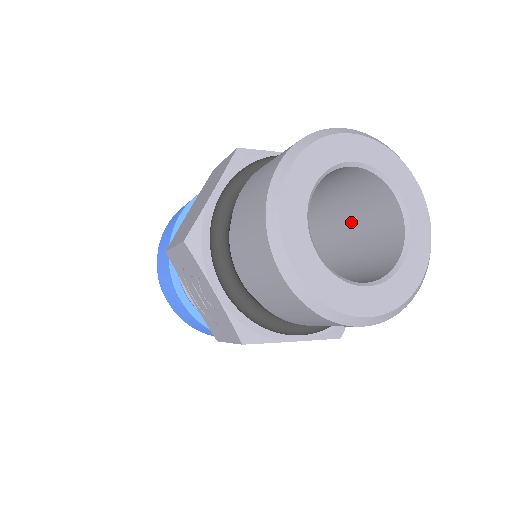
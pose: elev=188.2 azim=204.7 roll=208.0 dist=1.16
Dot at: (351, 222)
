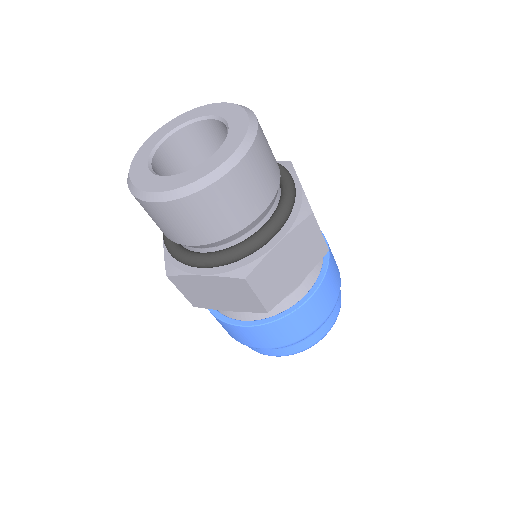
Dot at: occluded
